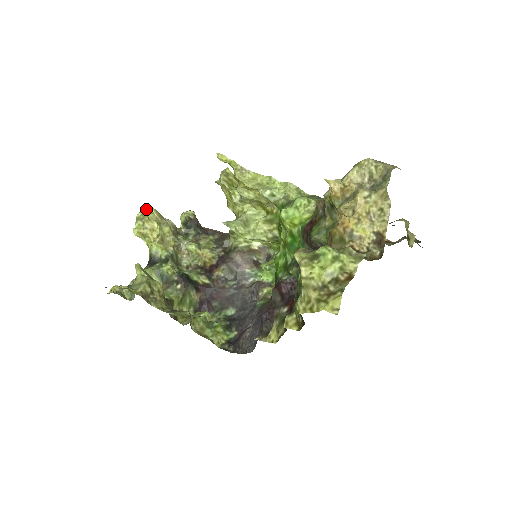
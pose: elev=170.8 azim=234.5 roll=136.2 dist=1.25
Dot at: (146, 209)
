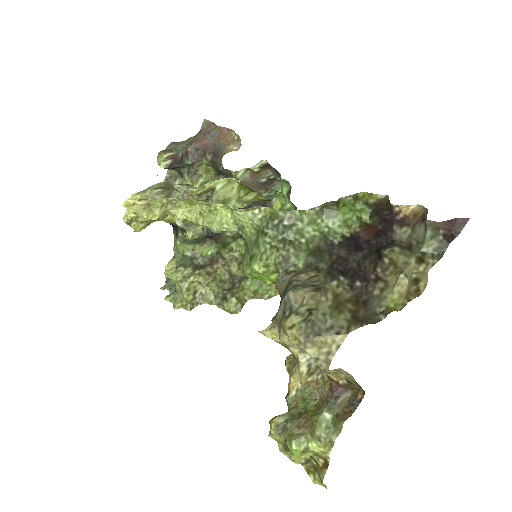
Dot at: (125, 207)
